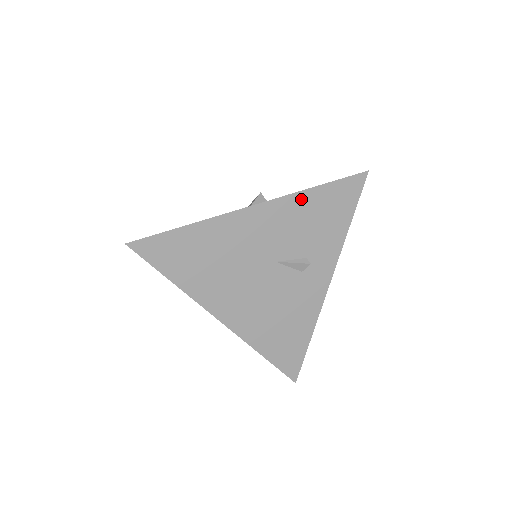
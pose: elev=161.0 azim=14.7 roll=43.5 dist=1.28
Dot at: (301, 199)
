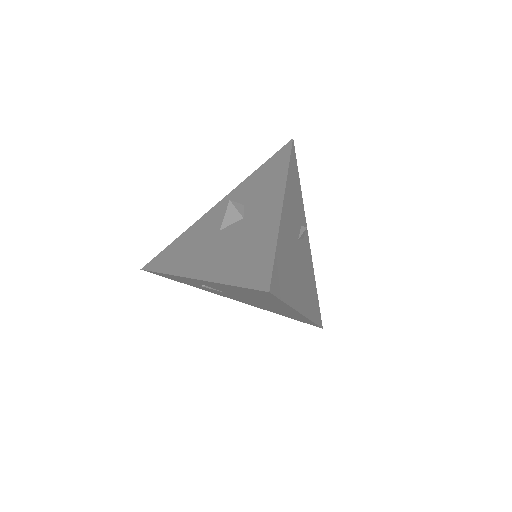
Dot at: (289, 179)
